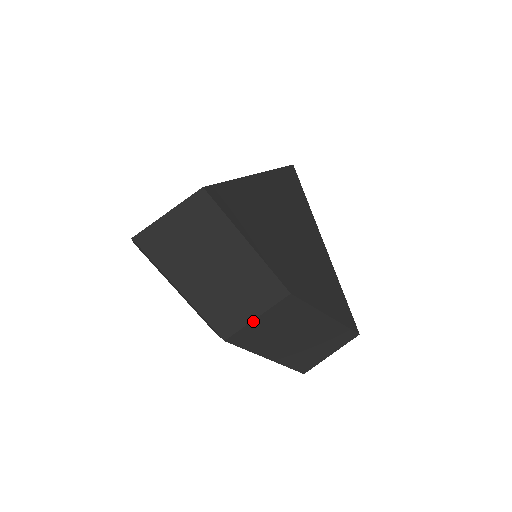
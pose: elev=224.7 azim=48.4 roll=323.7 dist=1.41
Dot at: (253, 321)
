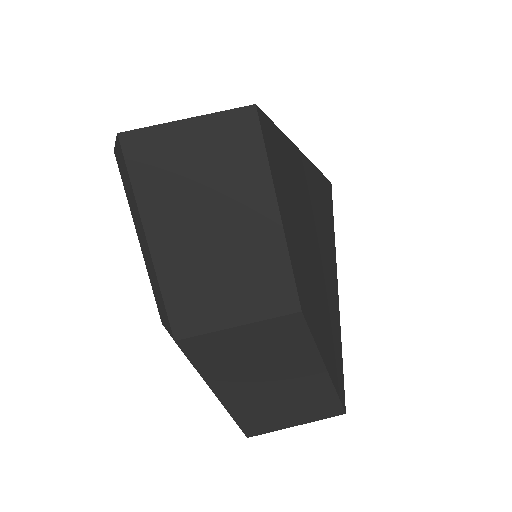
Dot at: (229, 329)
